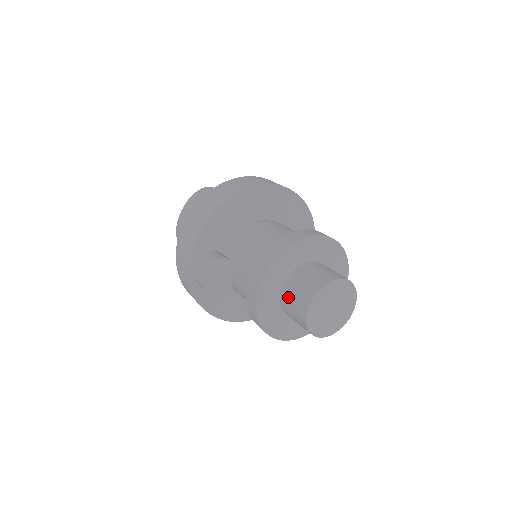
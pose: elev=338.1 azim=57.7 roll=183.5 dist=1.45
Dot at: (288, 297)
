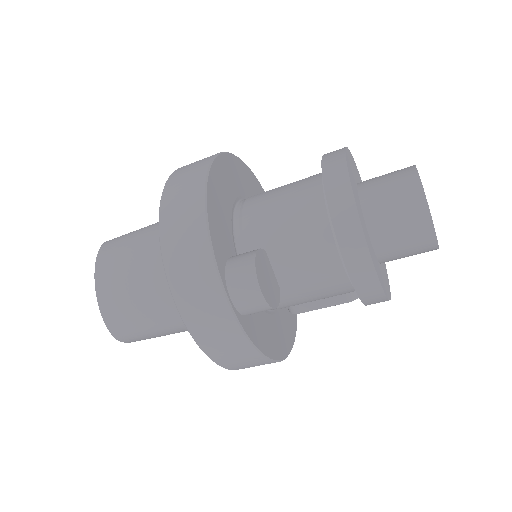
Dot at: (384, 222)
